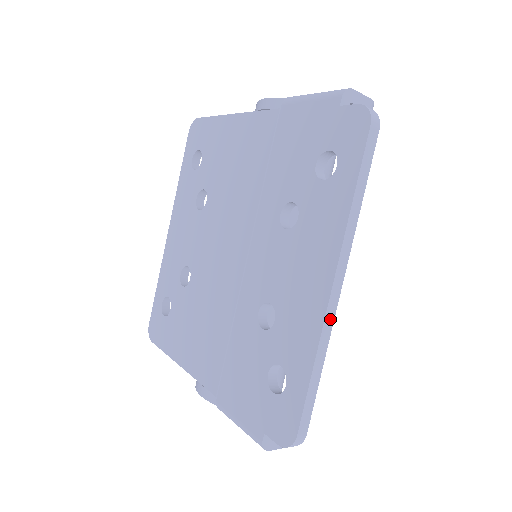
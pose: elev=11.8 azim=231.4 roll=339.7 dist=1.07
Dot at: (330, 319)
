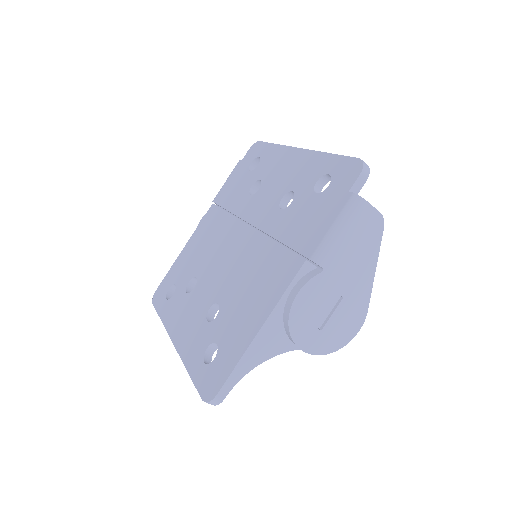
Dot at: occluded
